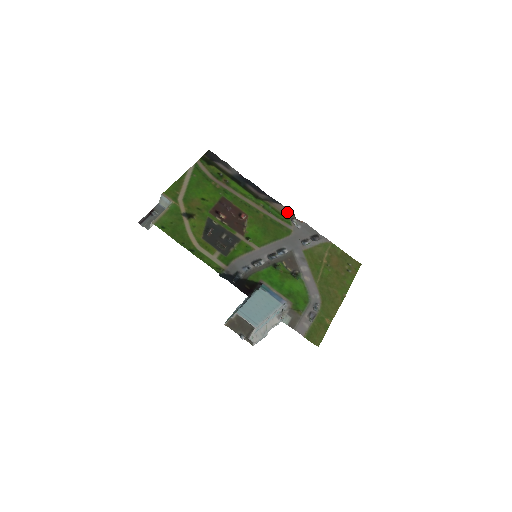
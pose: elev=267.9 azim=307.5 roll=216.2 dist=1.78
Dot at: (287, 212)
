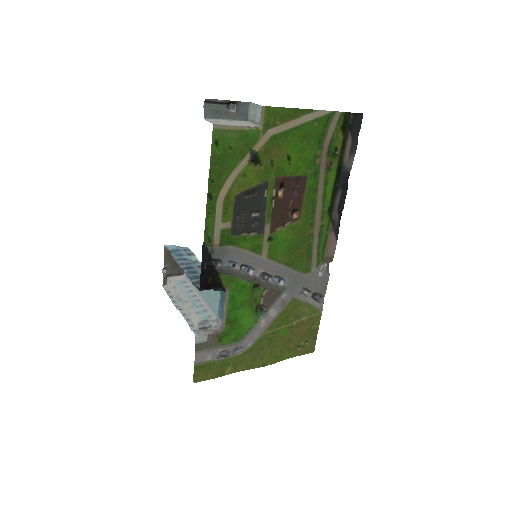
Dot at: (331, 252)
